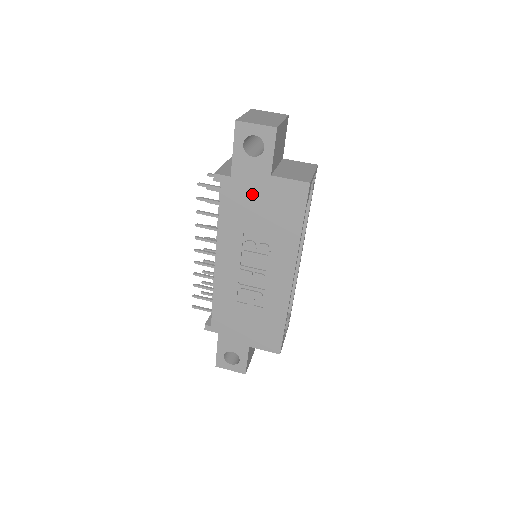
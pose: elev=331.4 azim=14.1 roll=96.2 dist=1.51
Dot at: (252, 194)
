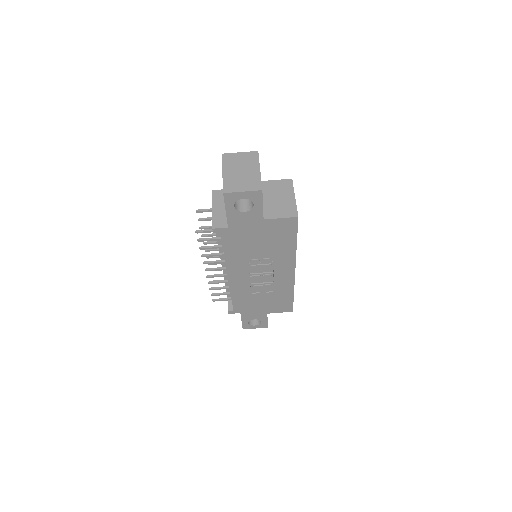
Dot at: (249, 233)
